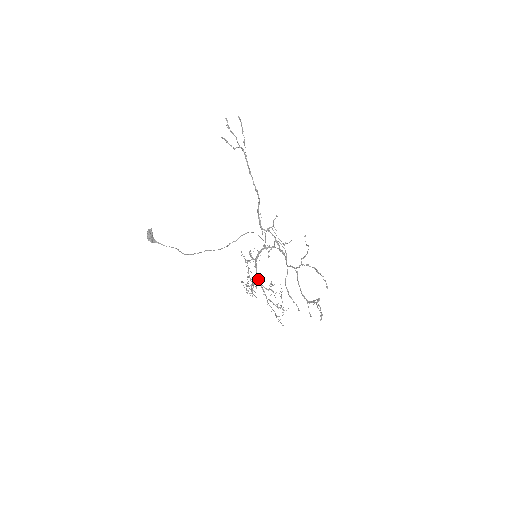
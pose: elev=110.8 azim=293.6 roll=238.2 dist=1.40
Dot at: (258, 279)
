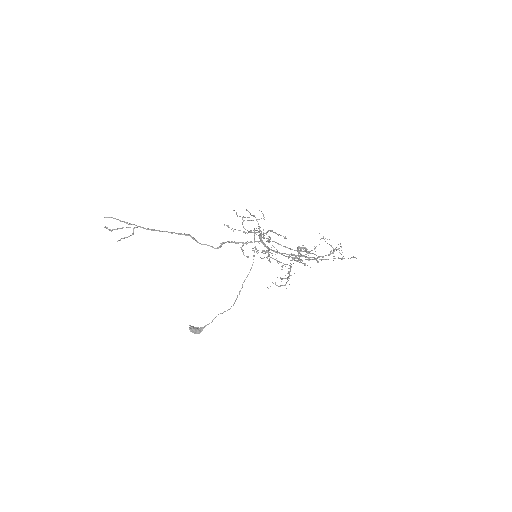
Dot at: occluded
